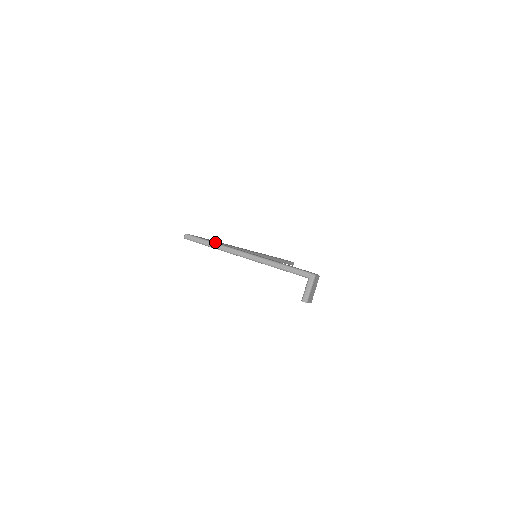
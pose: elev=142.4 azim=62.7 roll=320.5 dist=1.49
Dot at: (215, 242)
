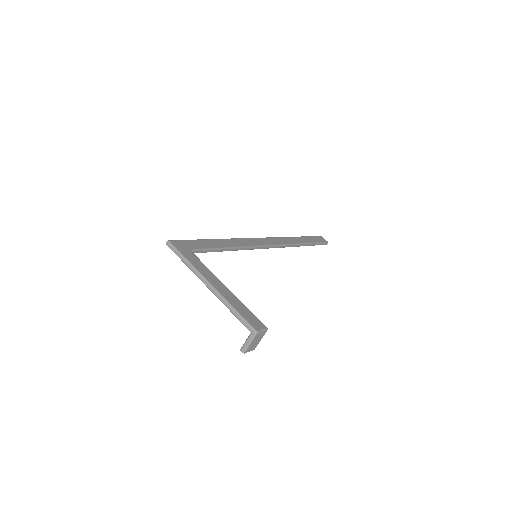
Dot at: (190, 258)
